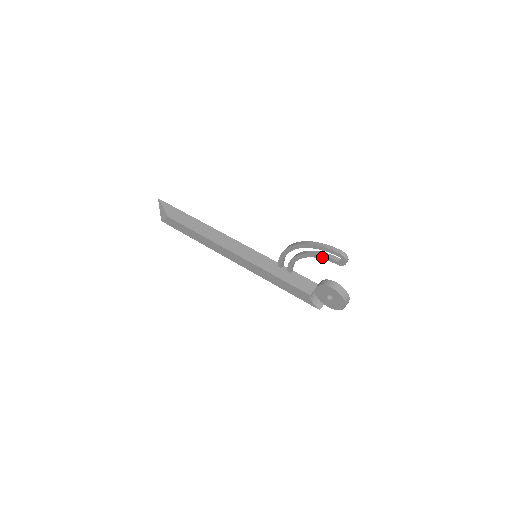
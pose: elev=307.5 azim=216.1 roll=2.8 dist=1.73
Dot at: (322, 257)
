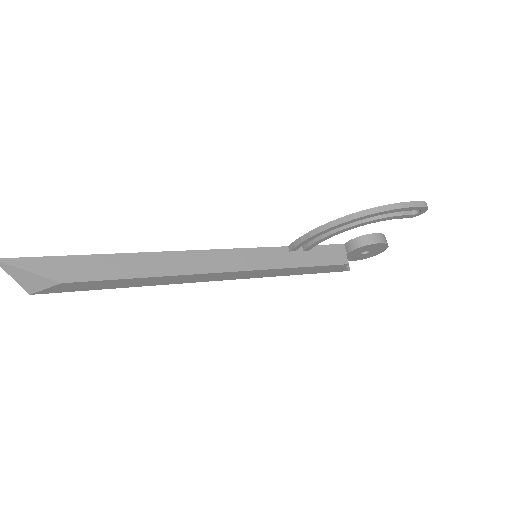
Dot at: (389, 219)
